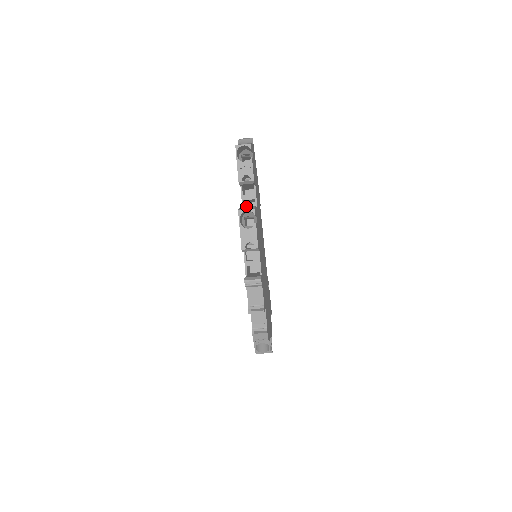
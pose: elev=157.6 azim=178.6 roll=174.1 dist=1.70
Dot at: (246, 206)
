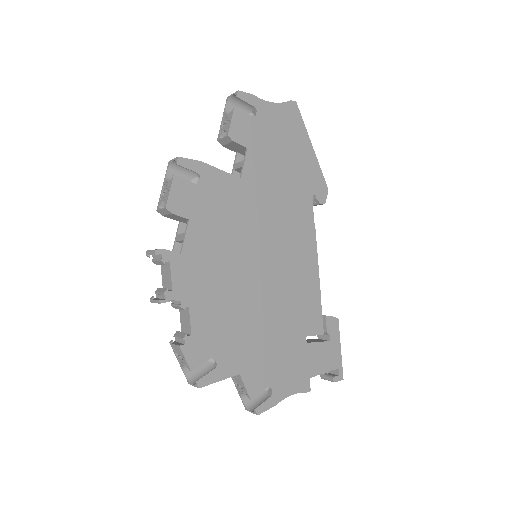
Dot at: occluded
